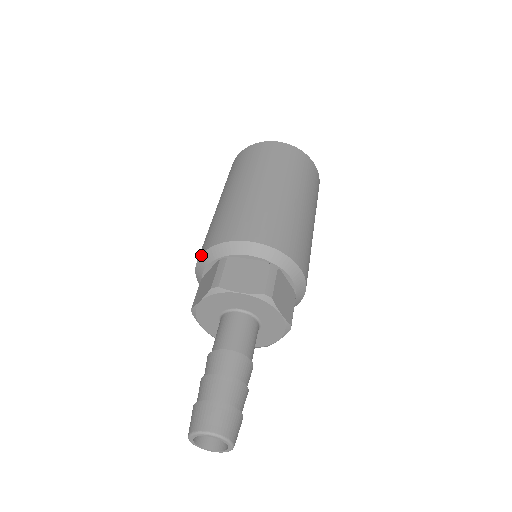
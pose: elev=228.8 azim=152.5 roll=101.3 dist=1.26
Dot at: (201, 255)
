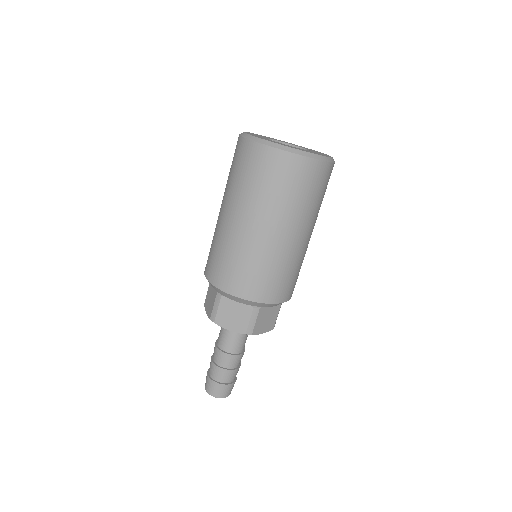
Dot at: occluded
